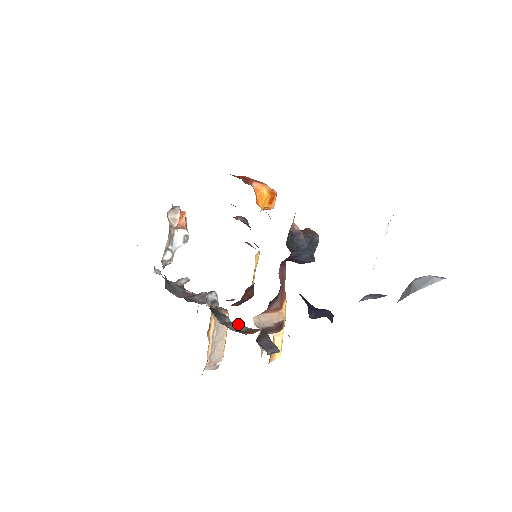
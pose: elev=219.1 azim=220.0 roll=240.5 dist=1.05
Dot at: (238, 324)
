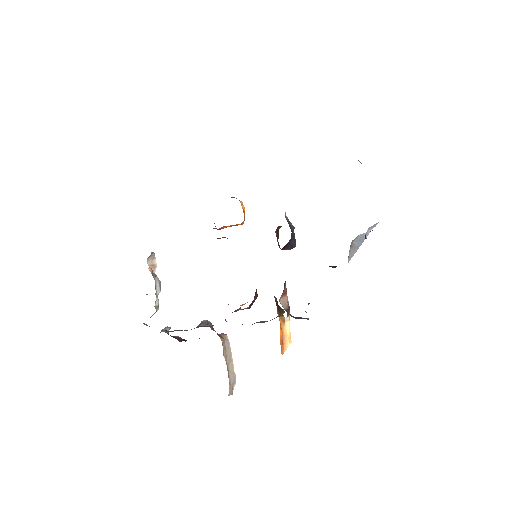
Dot at: occluded
